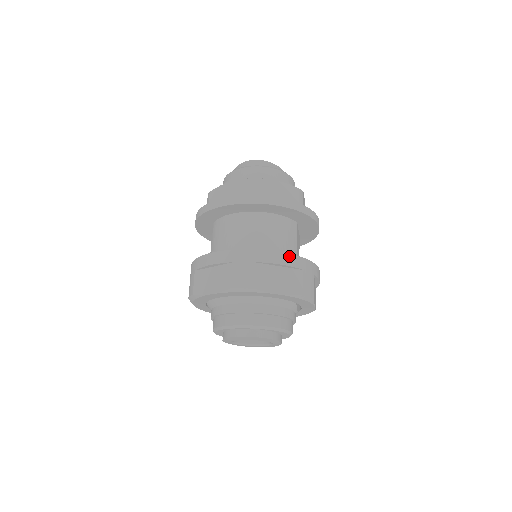
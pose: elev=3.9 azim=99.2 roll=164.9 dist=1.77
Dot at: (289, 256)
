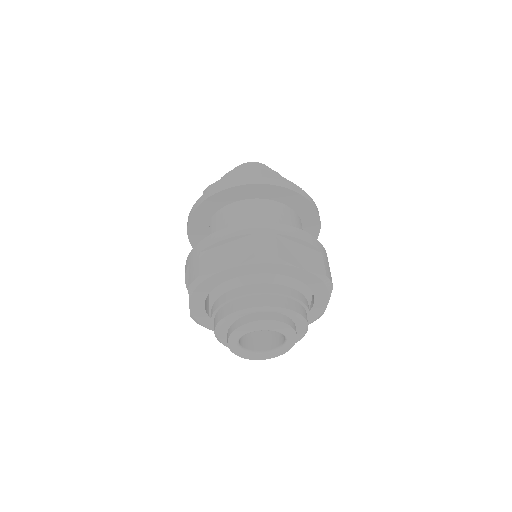
Dot at: (309, 235)
